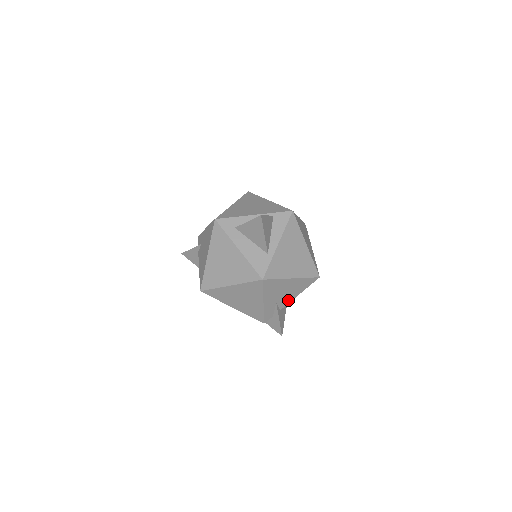
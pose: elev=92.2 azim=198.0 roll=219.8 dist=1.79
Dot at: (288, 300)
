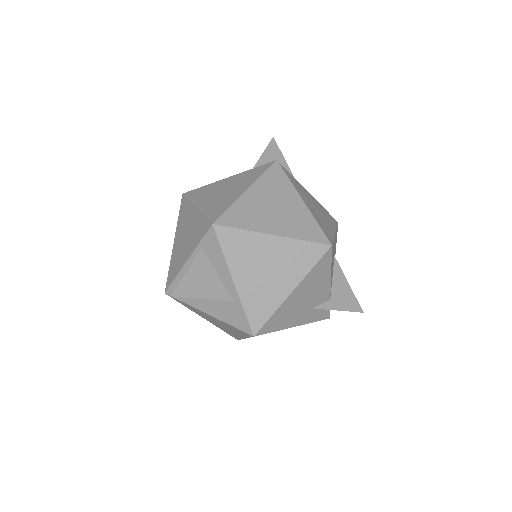
Dot at: (324, 290)
